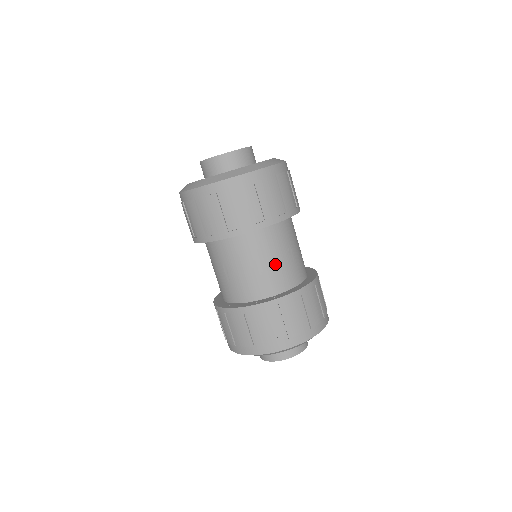
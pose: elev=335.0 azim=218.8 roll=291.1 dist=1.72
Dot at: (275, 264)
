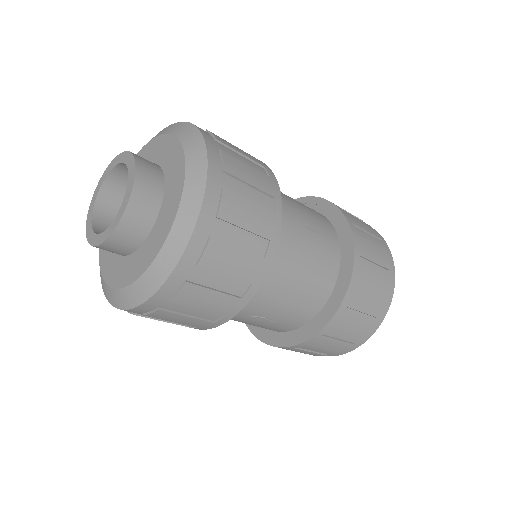
Dot at: (309, 260)
